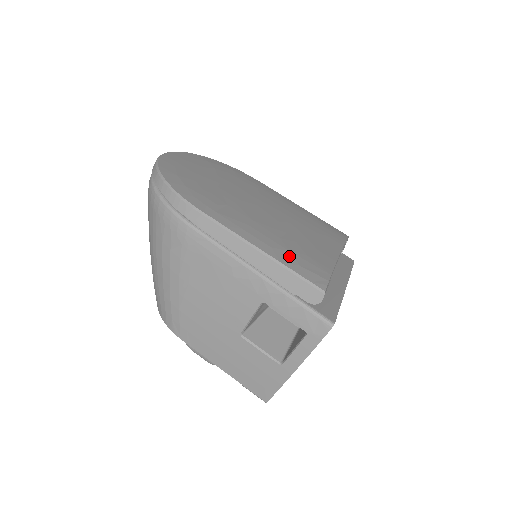
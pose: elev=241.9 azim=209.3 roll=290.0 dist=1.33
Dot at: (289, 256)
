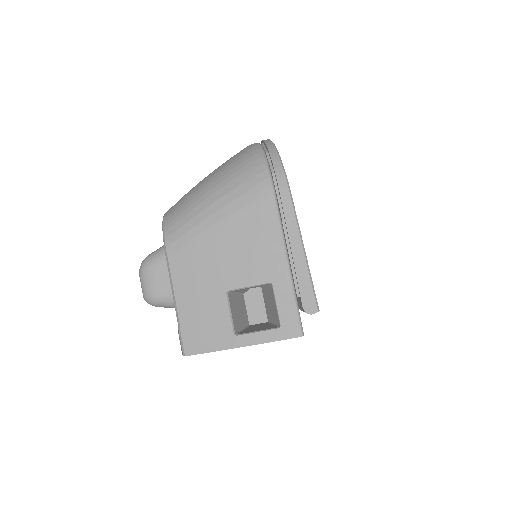
Dot at: occluded
